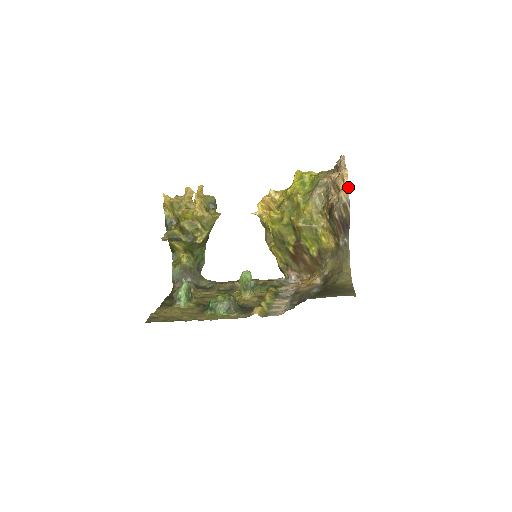
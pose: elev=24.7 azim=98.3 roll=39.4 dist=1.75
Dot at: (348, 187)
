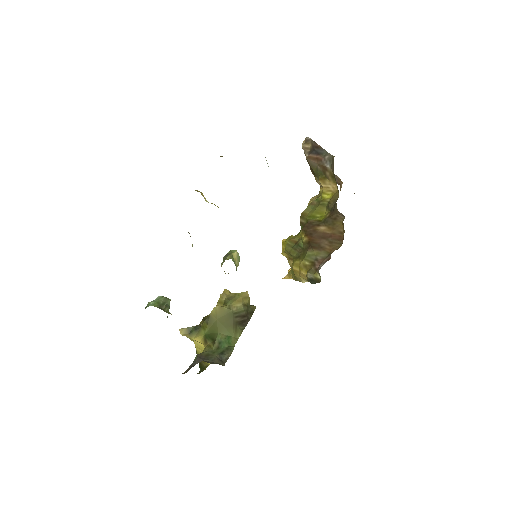
Dot at: occluded
